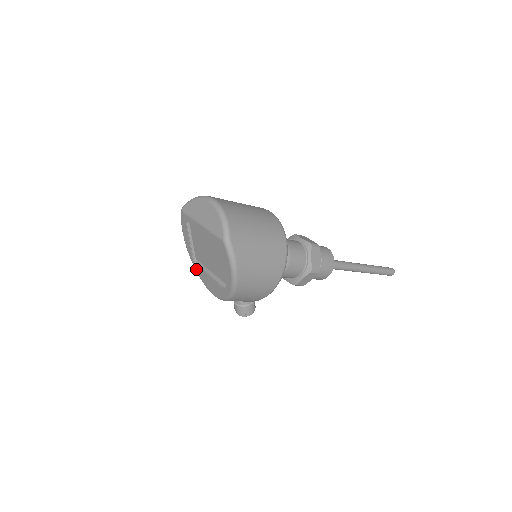
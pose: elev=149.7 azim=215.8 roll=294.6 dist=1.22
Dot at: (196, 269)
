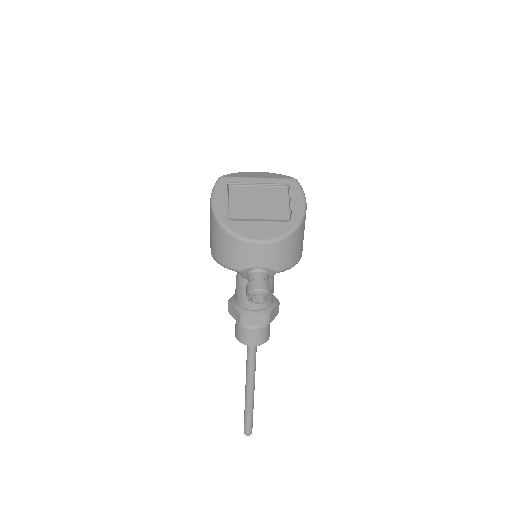
Dot at: (231, 226)
